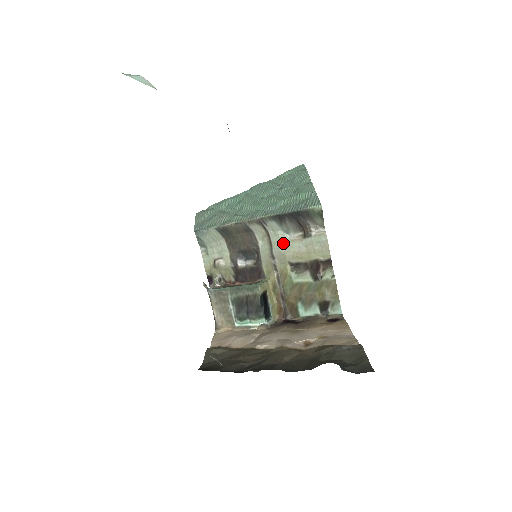
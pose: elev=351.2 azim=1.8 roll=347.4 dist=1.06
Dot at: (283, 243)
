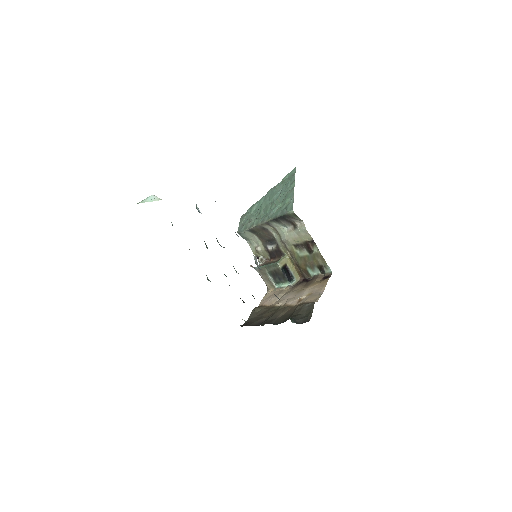
Dot at: (285, 233)
